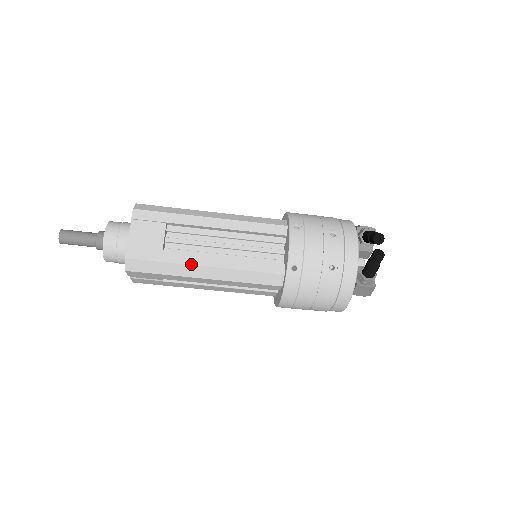
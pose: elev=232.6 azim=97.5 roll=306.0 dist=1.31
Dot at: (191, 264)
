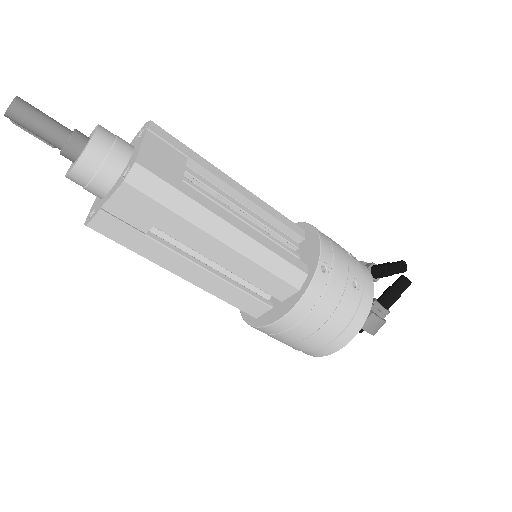
Dot at: (216, 213)
